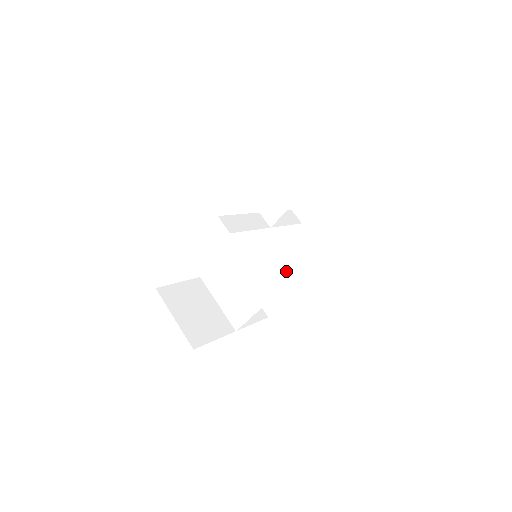
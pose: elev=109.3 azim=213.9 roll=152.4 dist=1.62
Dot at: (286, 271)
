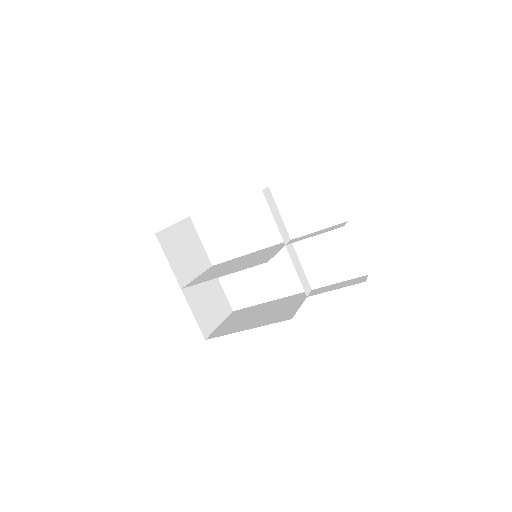
Dot at: (259, 262)
